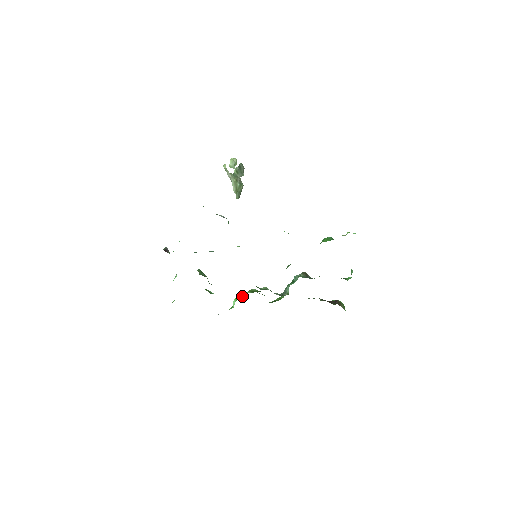
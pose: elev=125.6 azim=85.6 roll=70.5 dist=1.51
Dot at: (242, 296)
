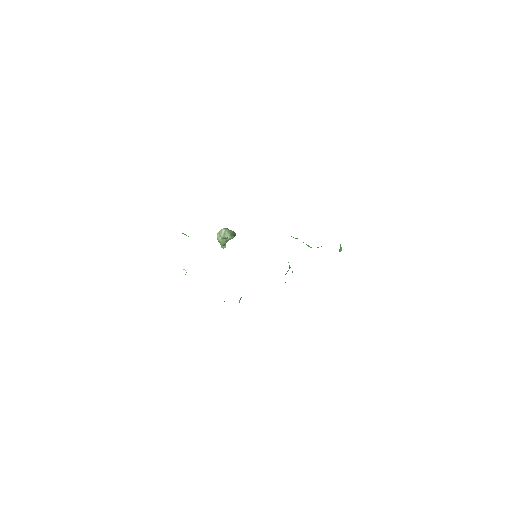
Dot at: occluded
